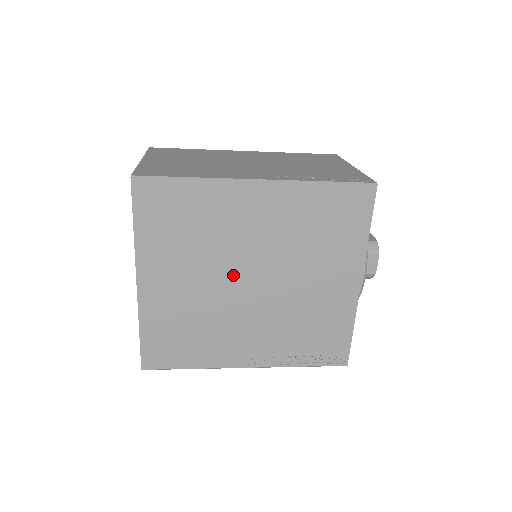
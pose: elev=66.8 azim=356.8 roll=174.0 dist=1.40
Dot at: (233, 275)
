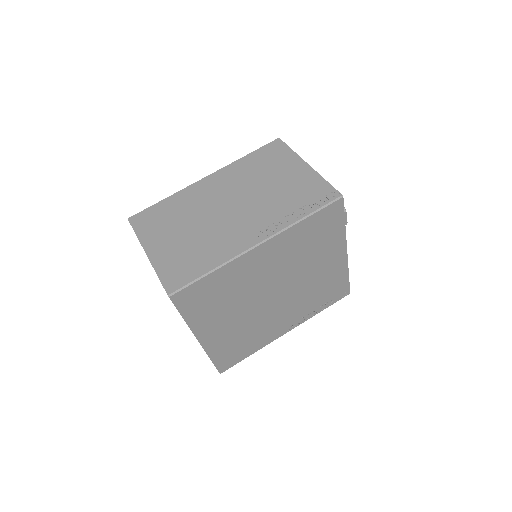
Dot at: (261, 299)
